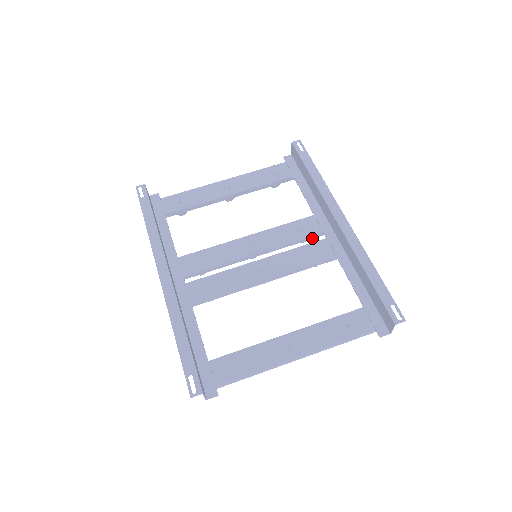
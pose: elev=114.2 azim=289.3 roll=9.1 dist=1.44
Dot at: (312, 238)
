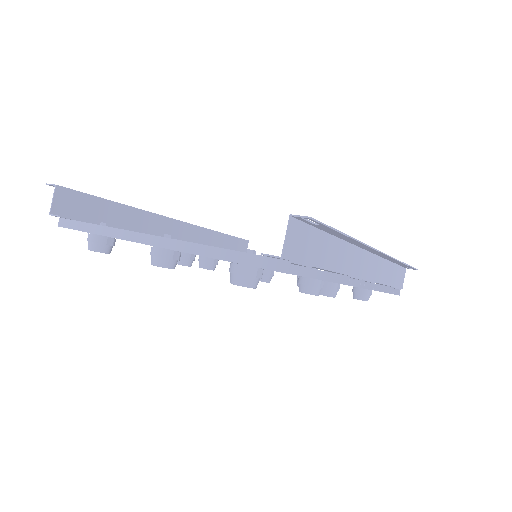
Dot at: occluded
